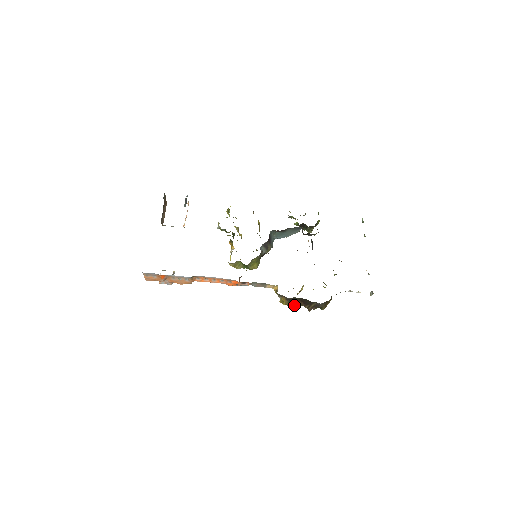
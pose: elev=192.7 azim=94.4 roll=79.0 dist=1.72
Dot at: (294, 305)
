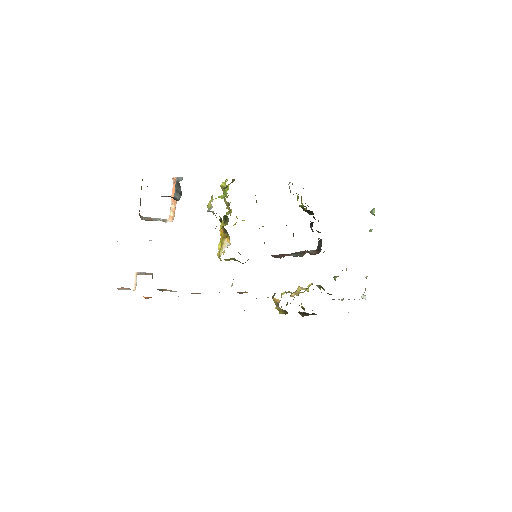
Dot at: occluded
